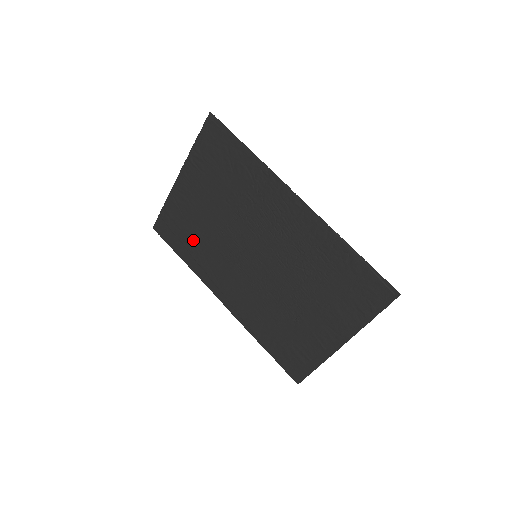
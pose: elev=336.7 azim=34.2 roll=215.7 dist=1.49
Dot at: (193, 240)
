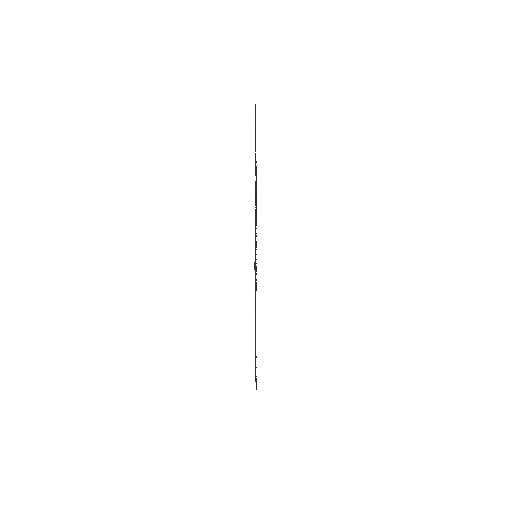
Dot at: occluded
